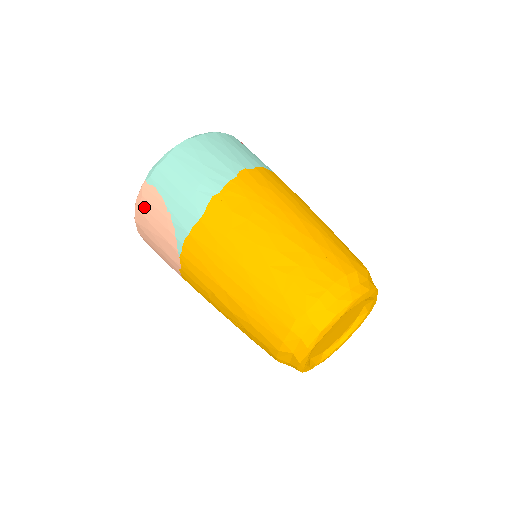
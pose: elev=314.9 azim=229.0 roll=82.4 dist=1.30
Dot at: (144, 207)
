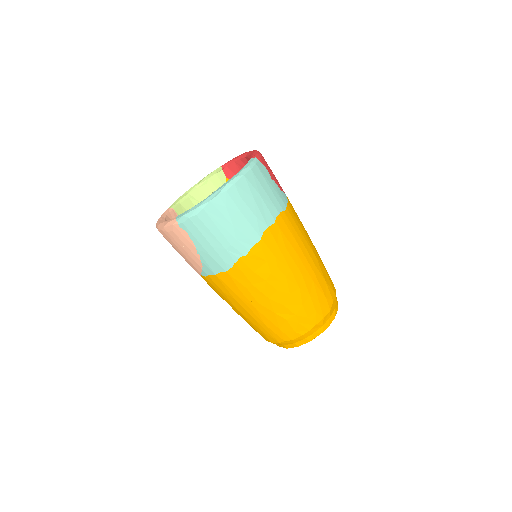
Dot at: (173, 237)
